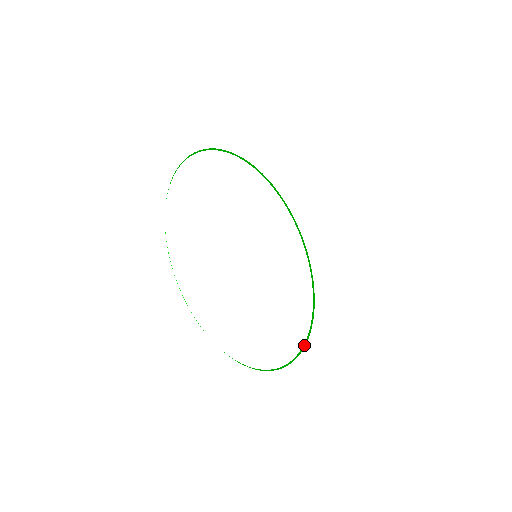
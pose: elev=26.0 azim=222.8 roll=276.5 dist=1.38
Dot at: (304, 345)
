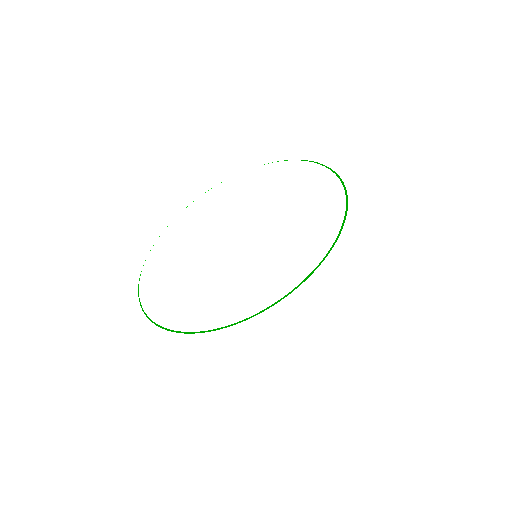
Dot at: (293, 290)
